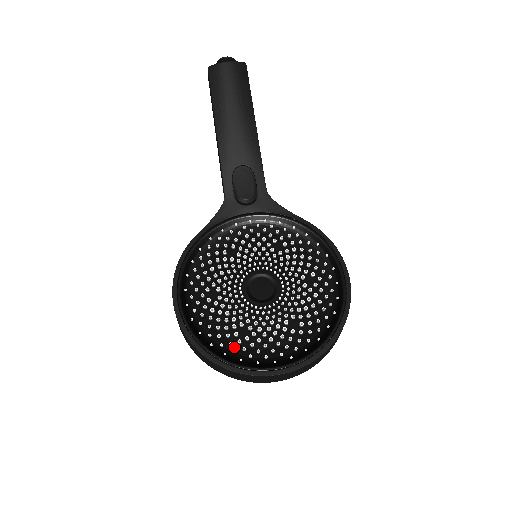
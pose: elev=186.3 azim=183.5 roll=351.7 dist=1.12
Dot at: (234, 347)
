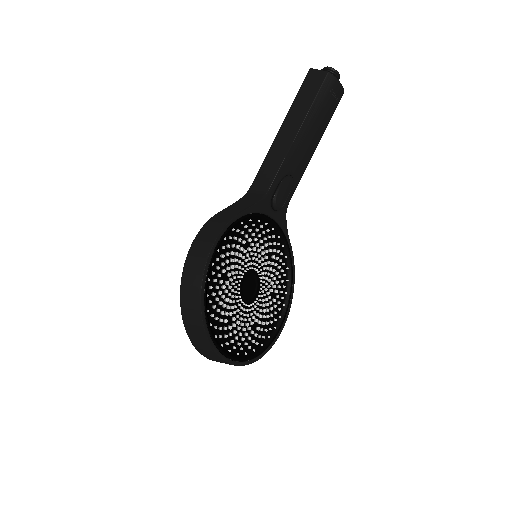
Dot at: (220, 331)
